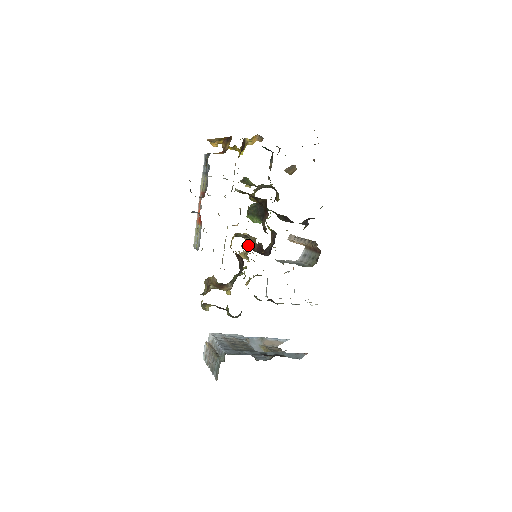
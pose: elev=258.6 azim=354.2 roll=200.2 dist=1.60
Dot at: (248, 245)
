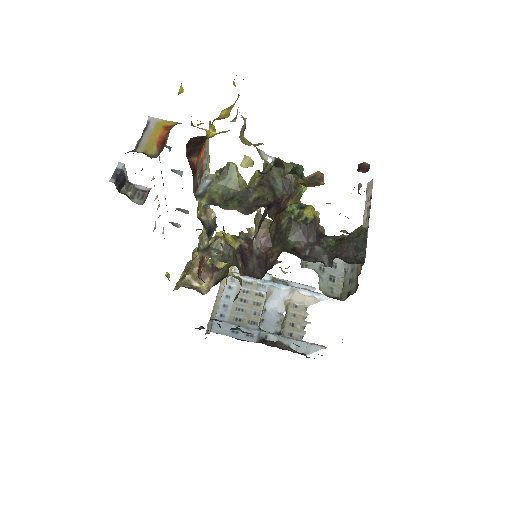
Dot at: occluded
